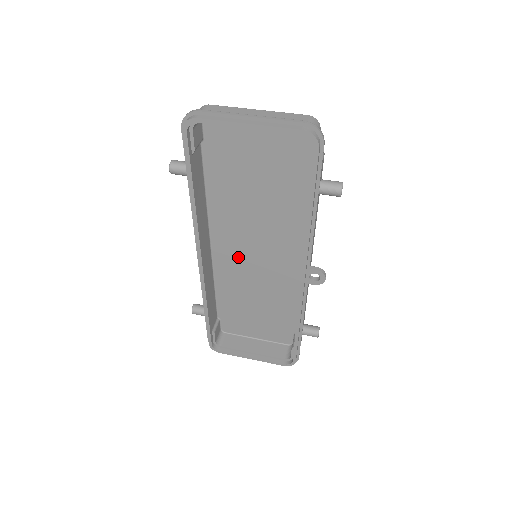
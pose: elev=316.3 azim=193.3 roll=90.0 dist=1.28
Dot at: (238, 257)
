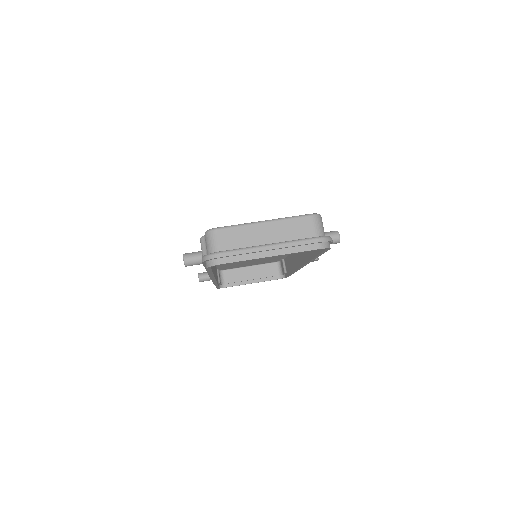
Dot at: occluded
